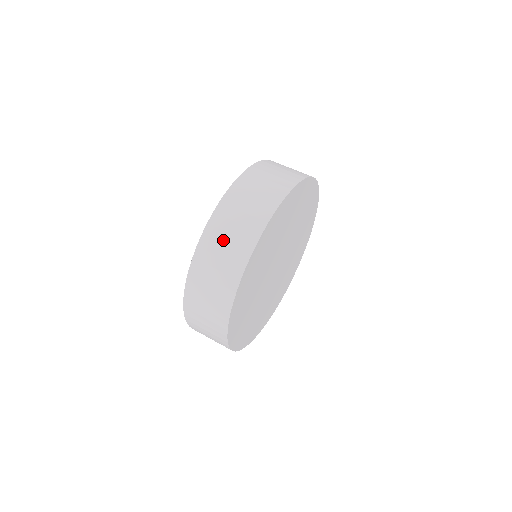
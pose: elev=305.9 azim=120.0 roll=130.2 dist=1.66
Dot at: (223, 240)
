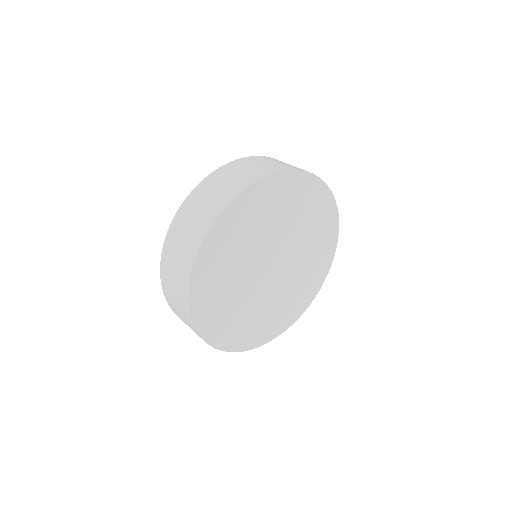
Dot at: occluded
